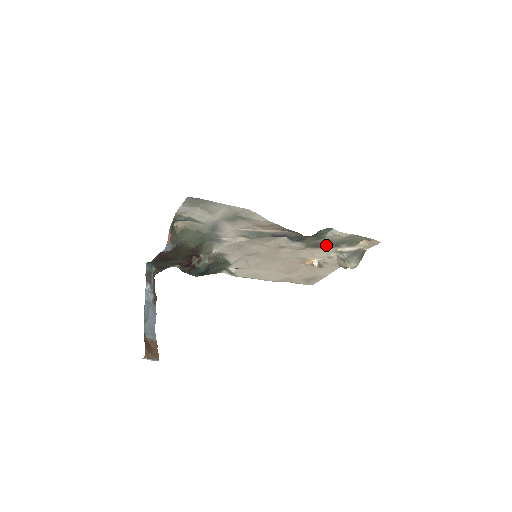
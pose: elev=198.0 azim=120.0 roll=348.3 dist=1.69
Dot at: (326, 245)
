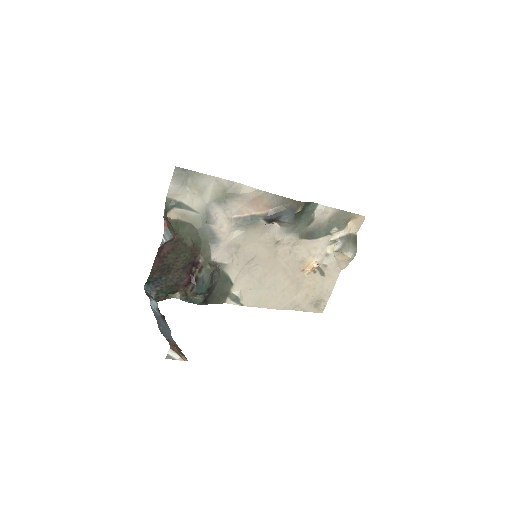
Dot at: (318, 233)
